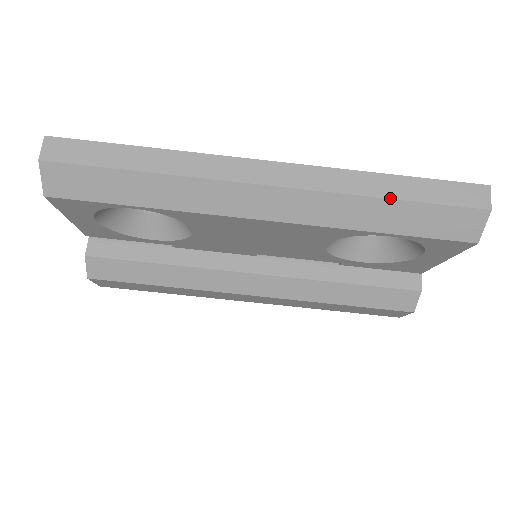
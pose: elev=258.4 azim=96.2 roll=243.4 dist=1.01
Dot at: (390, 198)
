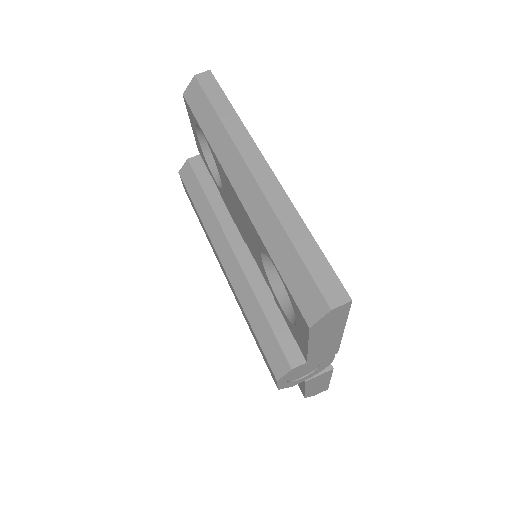
Dot at: (291, 240)
